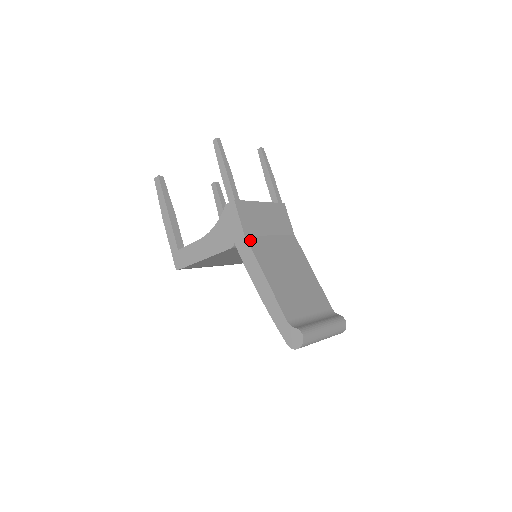
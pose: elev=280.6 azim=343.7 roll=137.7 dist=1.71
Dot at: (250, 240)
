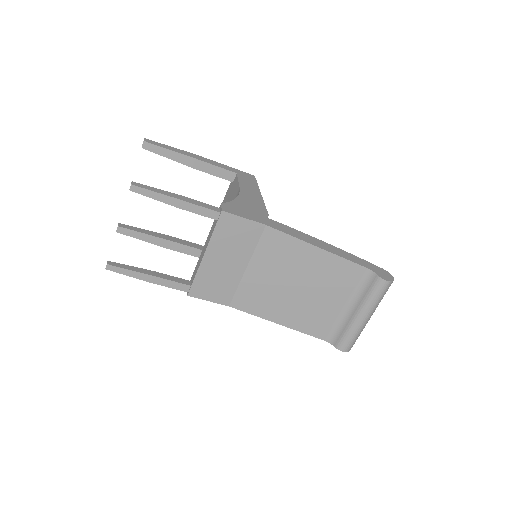
Dot at: (236, 304)
